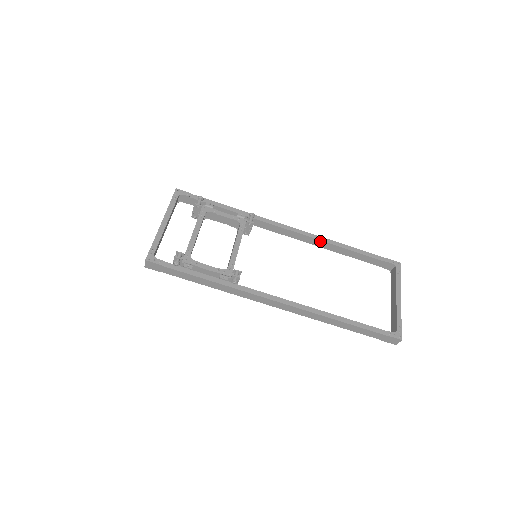
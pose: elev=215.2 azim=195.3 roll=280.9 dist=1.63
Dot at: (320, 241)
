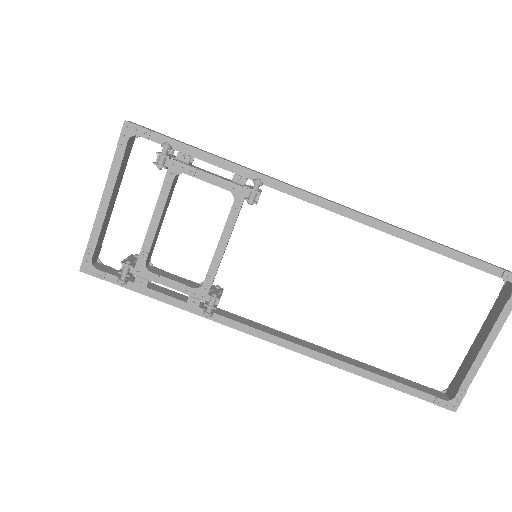
Dot at: (381, 230)
